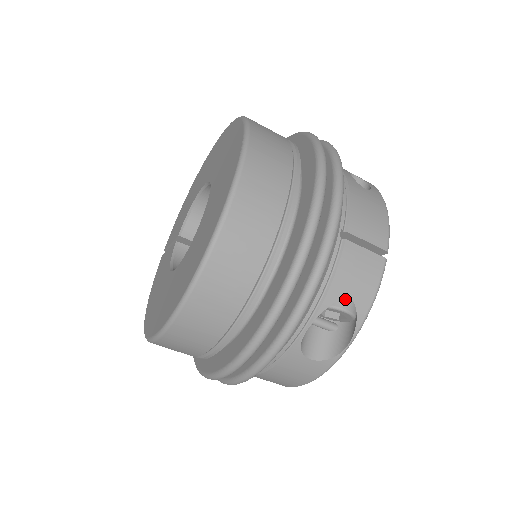
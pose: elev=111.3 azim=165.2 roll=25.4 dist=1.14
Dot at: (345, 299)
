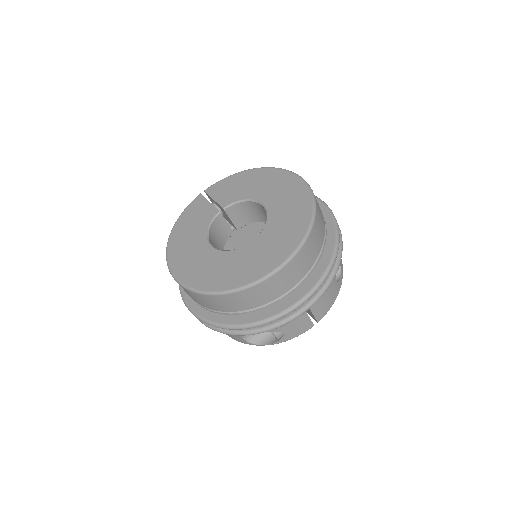
Dot at: (281, 332)
